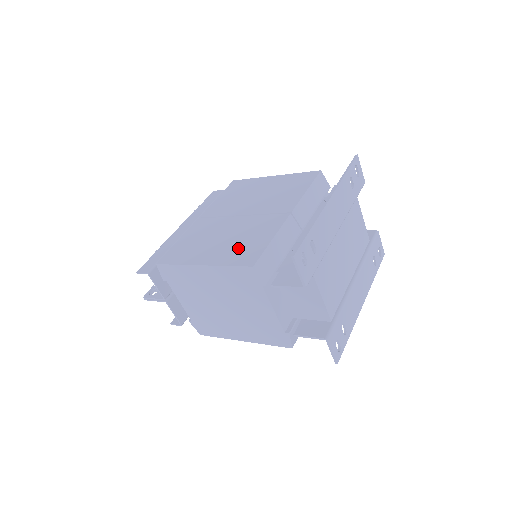
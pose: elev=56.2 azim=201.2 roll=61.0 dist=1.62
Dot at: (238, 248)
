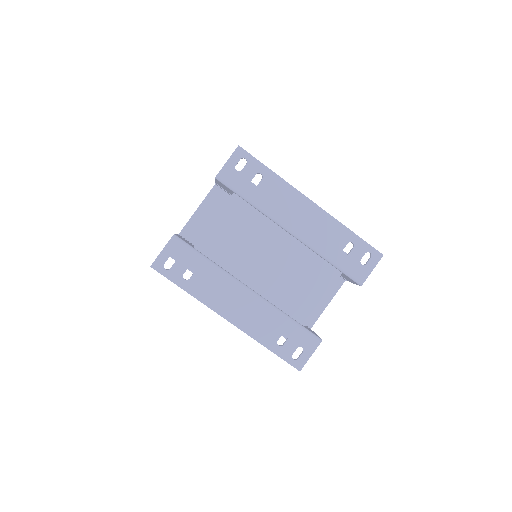
Dot at: occluded
